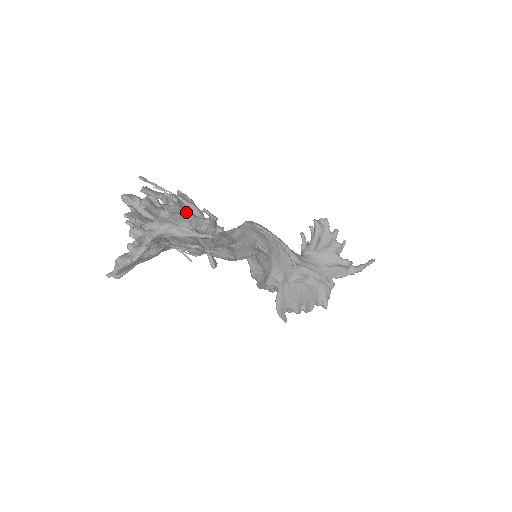
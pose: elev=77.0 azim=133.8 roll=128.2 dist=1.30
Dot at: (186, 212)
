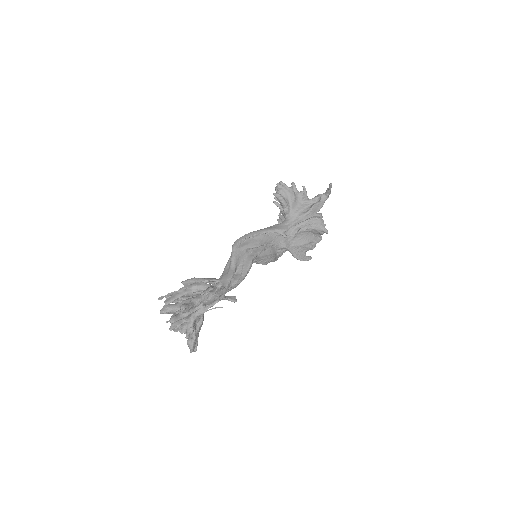
Dot at: (195, 301)
